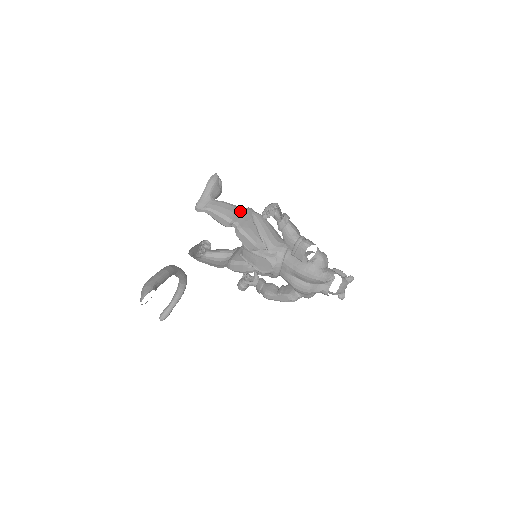
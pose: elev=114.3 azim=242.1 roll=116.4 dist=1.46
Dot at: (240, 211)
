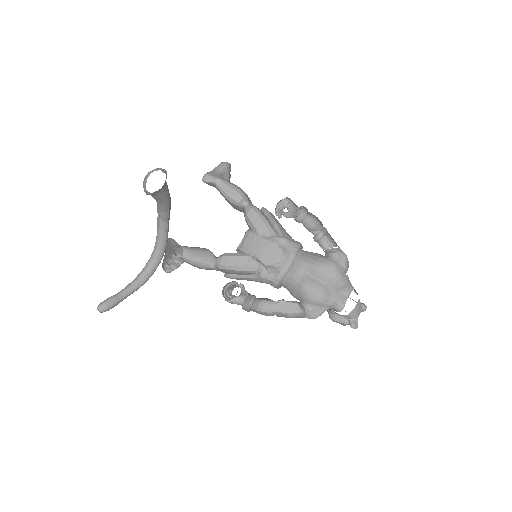
Dot at: (250, 200)
